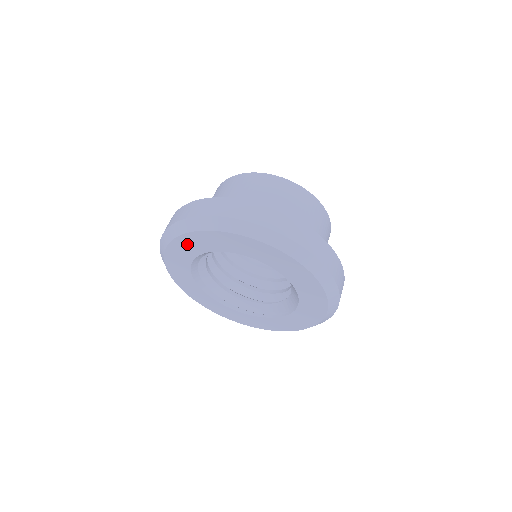
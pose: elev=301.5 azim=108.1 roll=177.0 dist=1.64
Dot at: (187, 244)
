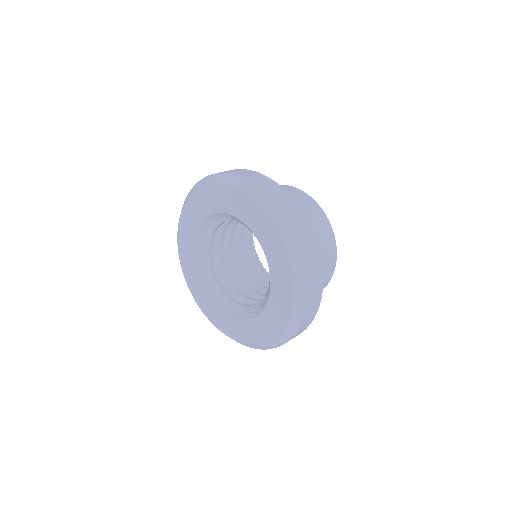
Dot at: (196, 205)
